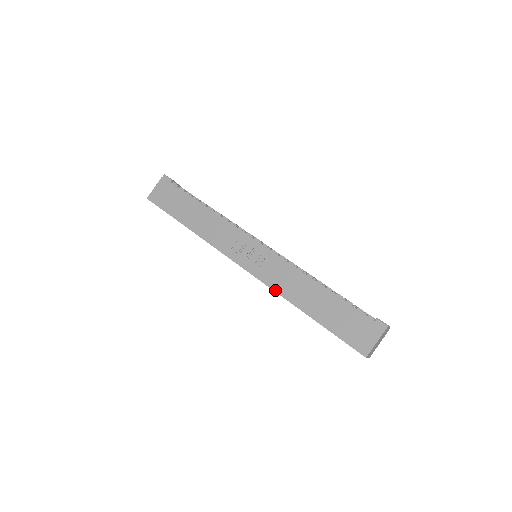
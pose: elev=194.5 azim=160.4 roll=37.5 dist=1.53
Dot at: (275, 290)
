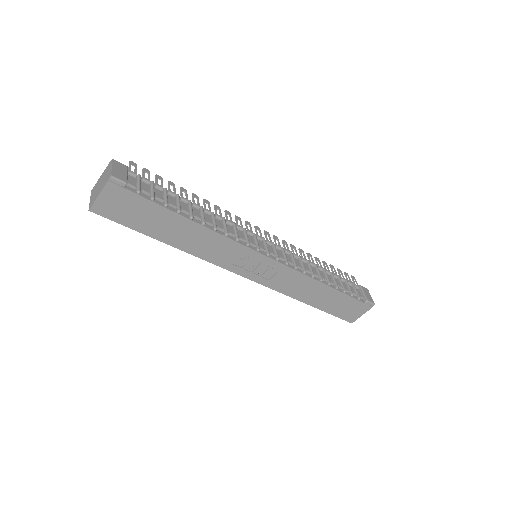
Dot at: (282, 293)
